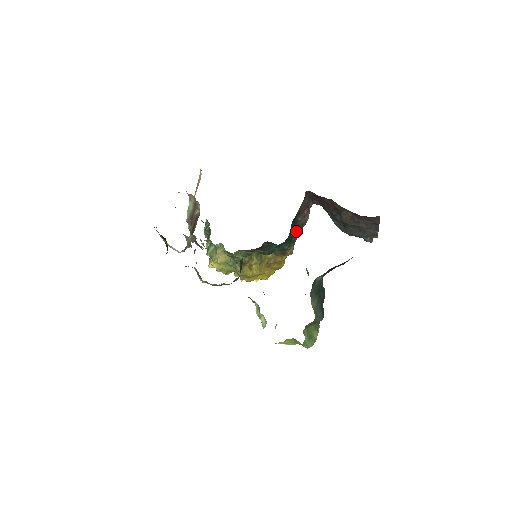
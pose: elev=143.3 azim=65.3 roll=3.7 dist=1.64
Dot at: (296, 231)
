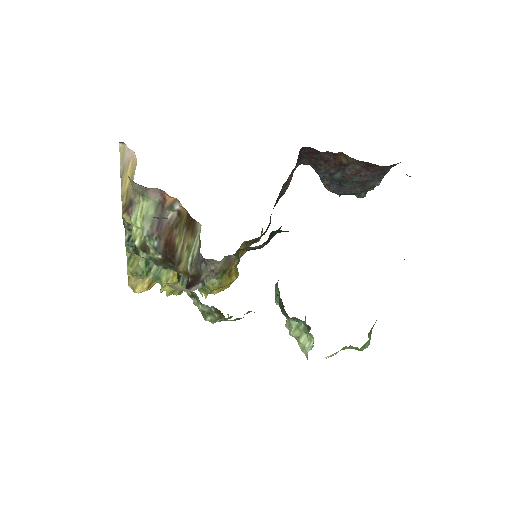
Dot at: occluded
